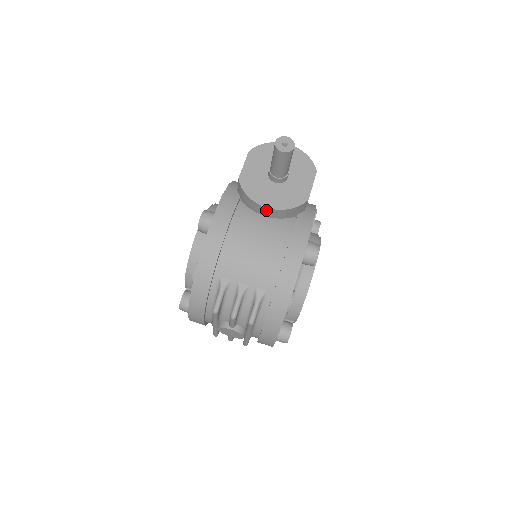
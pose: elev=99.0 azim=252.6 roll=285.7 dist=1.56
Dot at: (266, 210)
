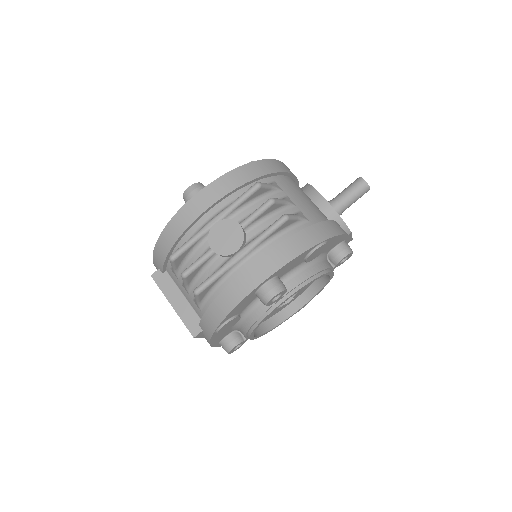
Dot at: (323, 204)
